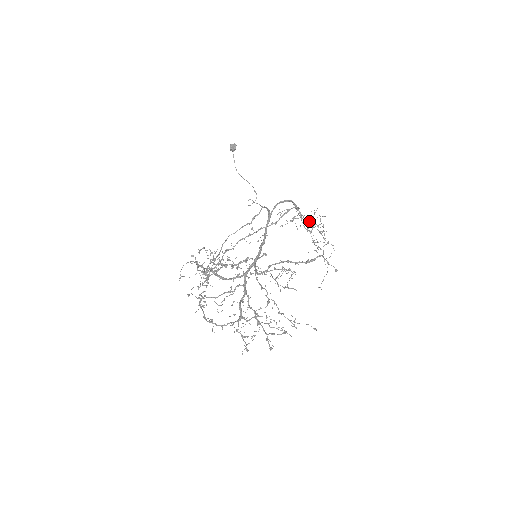
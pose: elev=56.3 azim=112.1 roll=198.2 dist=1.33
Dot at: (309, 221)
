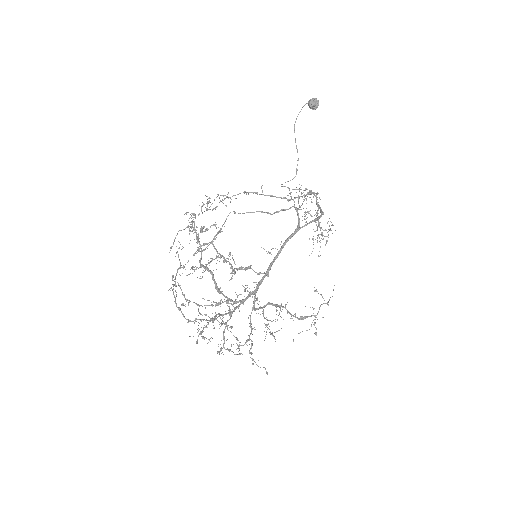
Dot at: occluded
